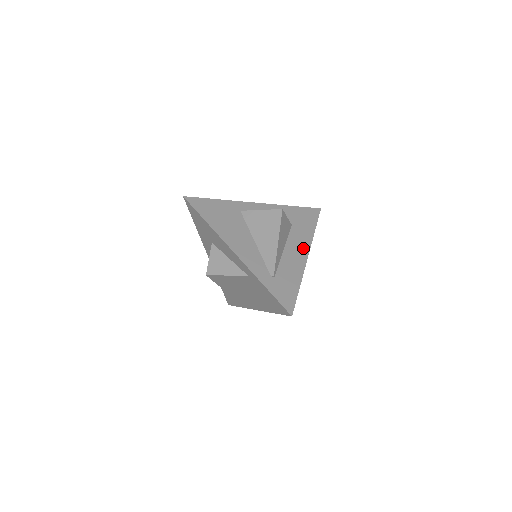
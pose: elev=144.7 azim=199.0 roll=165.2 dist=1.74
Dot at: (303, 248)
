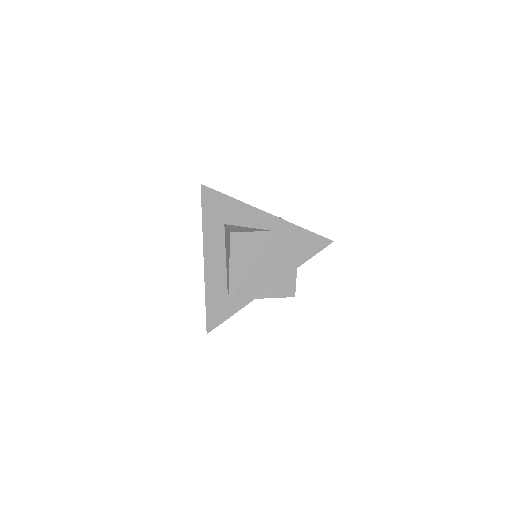
Dot at: occluded
